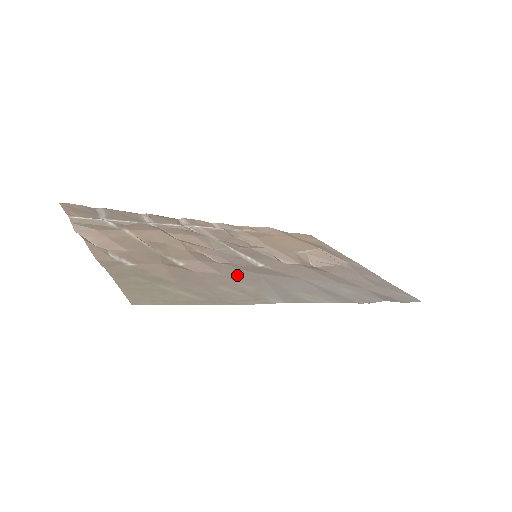
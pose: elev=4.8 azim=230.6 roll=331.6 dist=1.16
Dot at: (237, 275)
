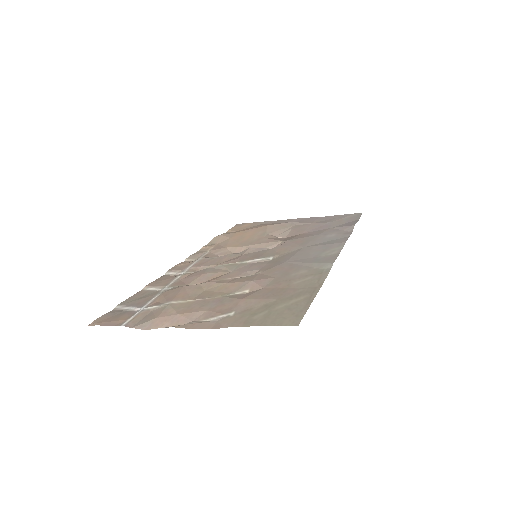
Dot at: (281, 271)
